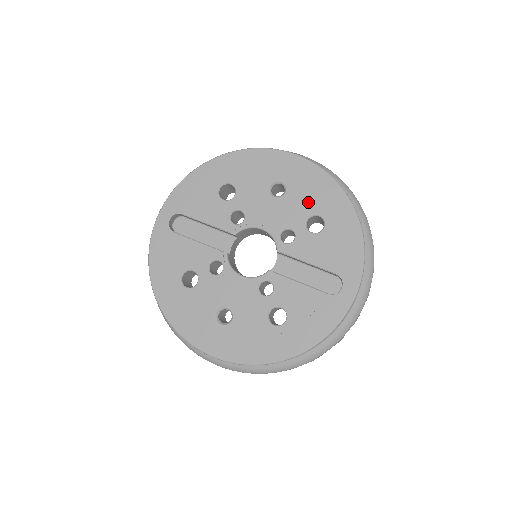
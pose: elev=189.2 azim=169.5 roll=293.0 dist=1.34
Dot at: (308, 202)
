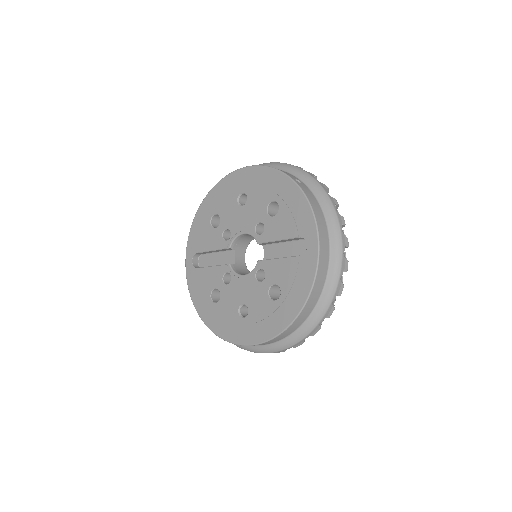
Dot at: (262, 196)
